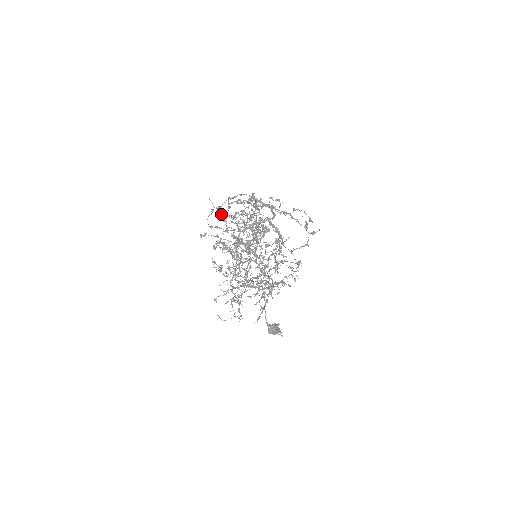
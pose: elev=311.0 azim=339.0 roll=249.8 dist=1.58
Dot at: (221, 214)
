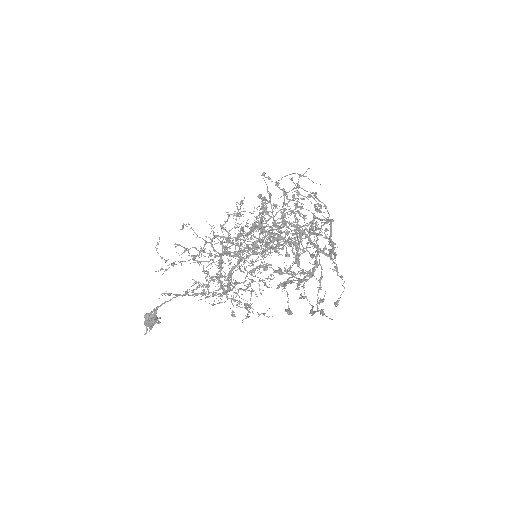
Dot at: (287, 192)
